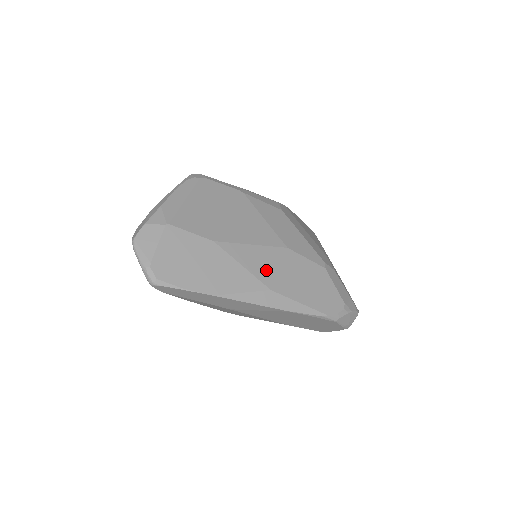
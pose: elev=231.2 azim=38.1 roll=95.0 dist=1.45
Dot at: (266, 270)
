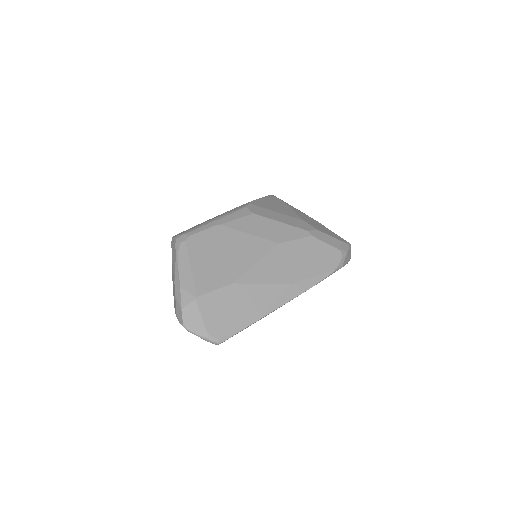
Dot at: (278, 273)
